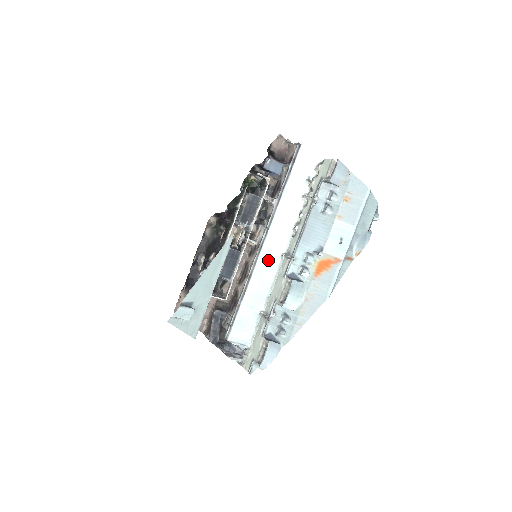
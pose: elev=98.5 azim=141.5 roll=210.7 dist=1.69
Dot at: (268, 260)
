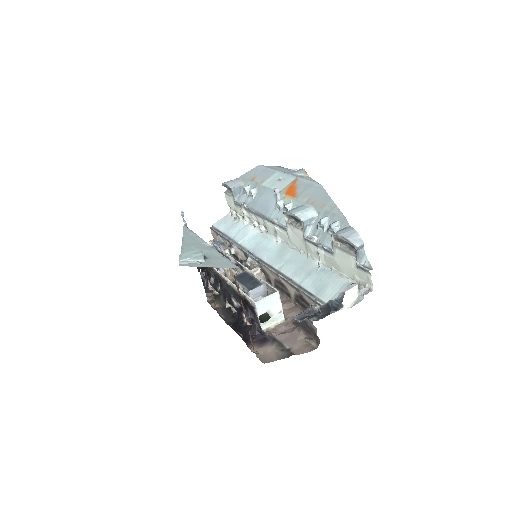
Dot at: (274, 254)
